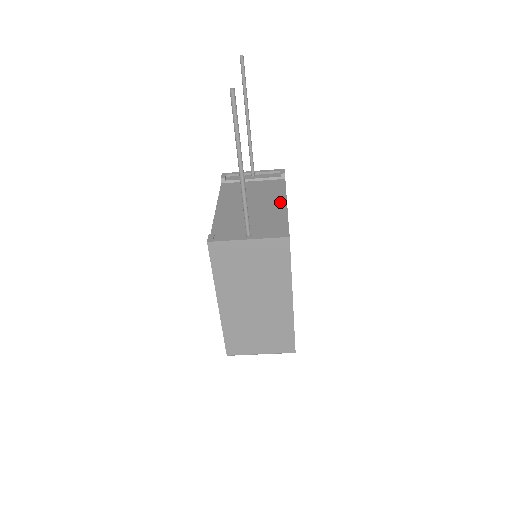
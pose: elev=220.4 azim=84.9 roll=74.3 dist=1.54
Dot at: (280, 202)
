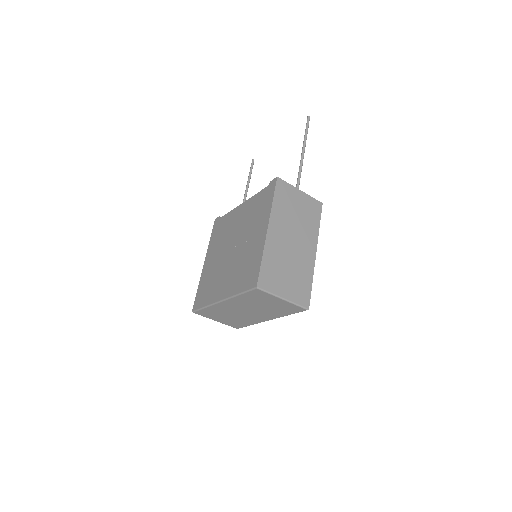
Dot at: occluded
